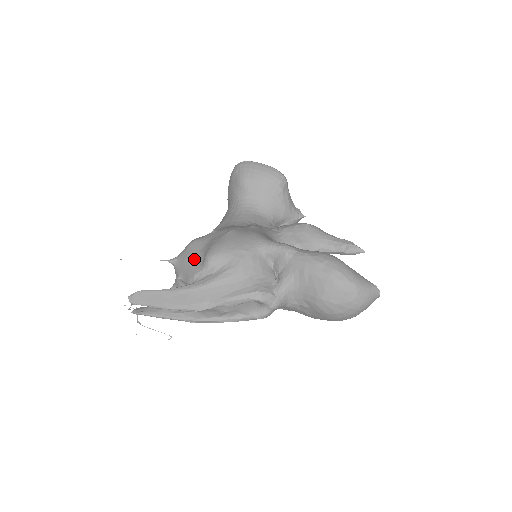
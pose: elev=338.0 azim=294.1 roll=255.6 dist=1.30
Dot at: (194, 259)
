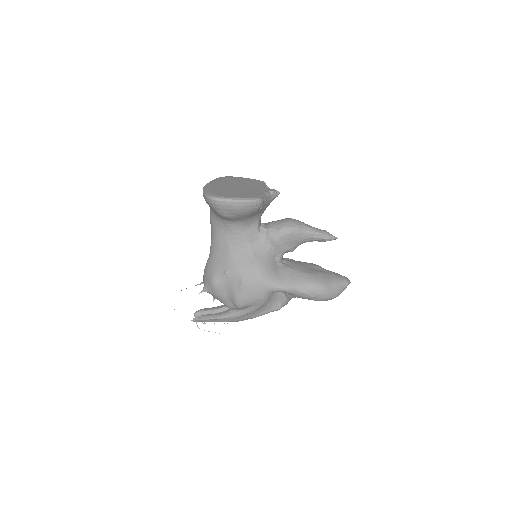
Dot at: (224, 299)
